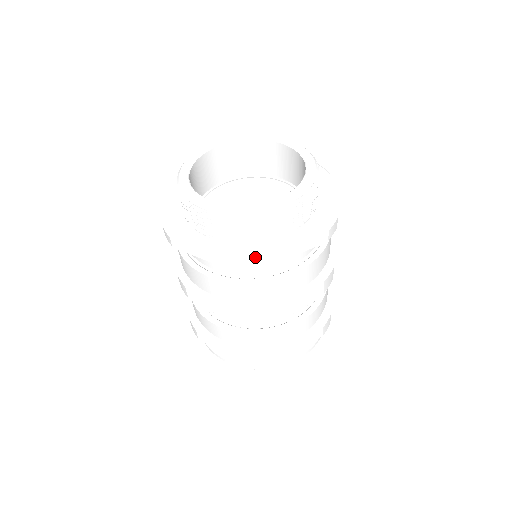
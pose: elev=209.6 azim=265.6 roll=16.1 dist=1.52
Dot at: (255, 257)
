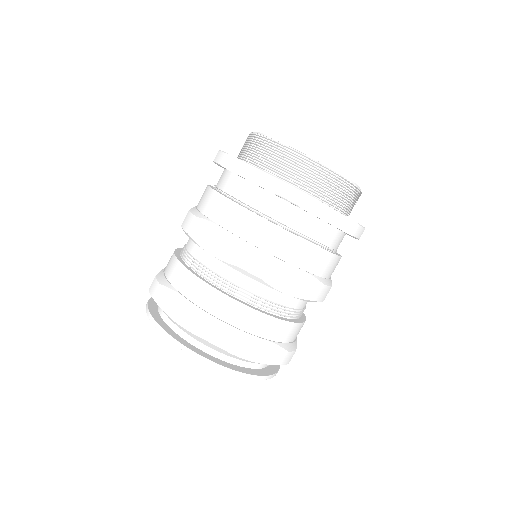
Dot at: (302, 191)
